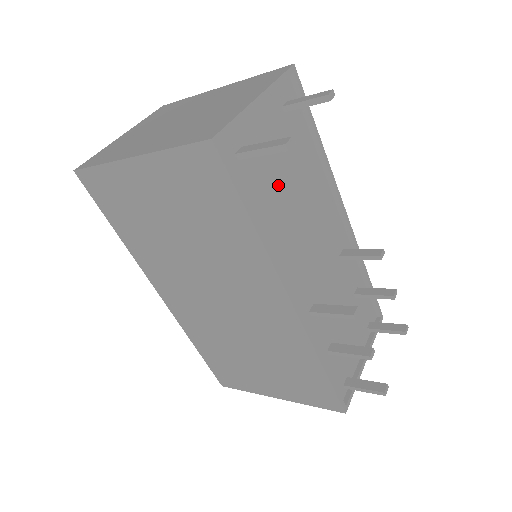
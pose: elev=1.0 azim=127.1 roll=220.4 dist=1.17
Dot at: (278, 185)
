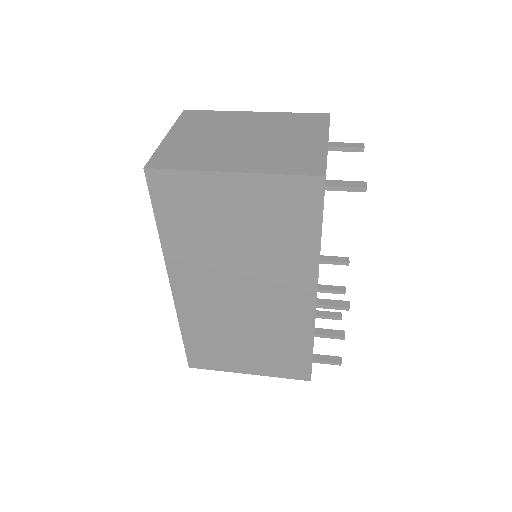
Dot at: occluded
